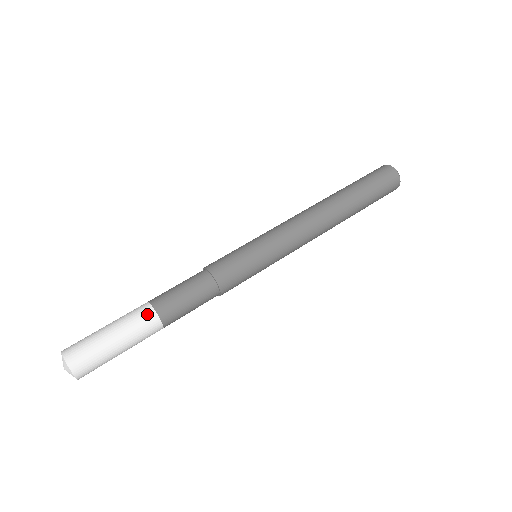
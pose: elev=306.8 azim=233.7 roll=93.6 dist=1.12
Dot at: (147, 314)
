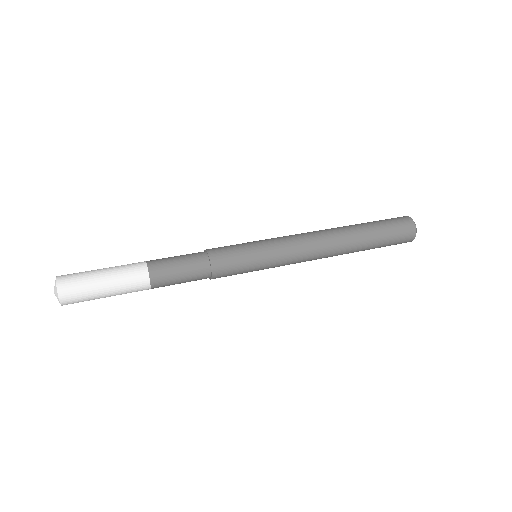
Dot at: (141, 279)
